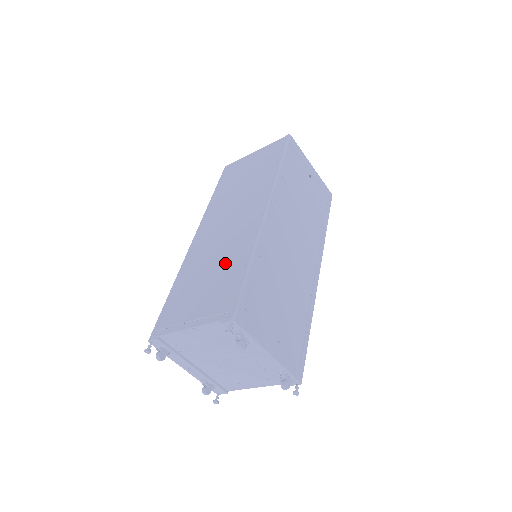
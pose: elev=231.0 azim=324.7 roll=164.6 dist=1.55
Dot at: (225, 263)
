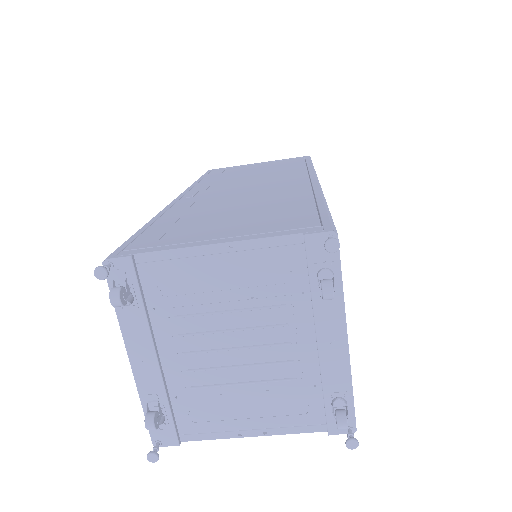
Dot at: (266, 203)
